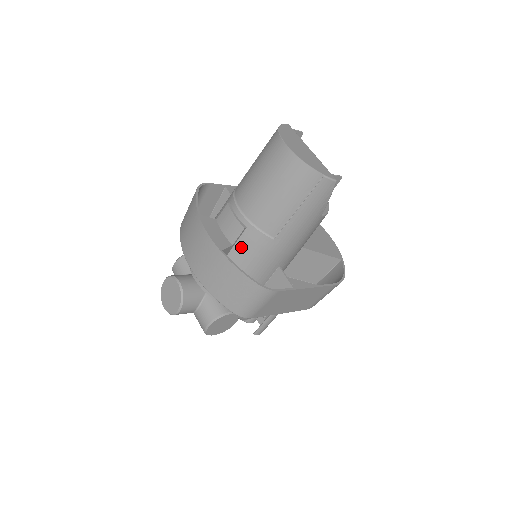
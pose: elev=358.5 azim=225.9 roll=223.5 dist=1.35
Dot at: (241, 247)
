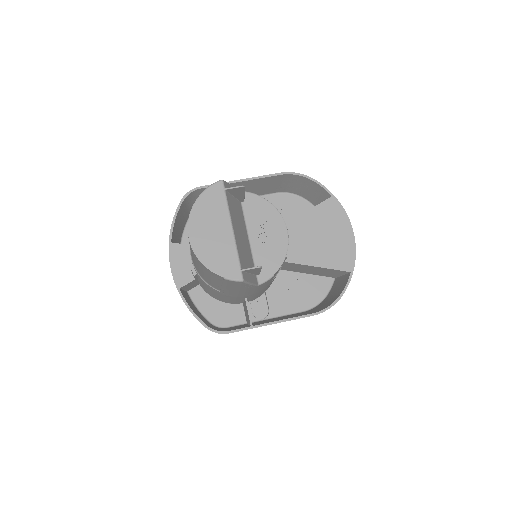
Dot at: (202, 283)
